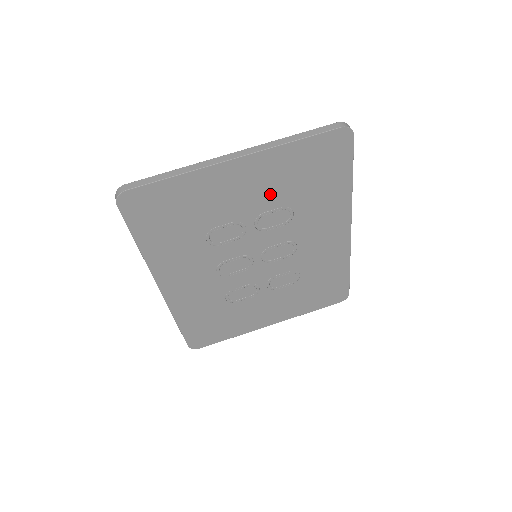
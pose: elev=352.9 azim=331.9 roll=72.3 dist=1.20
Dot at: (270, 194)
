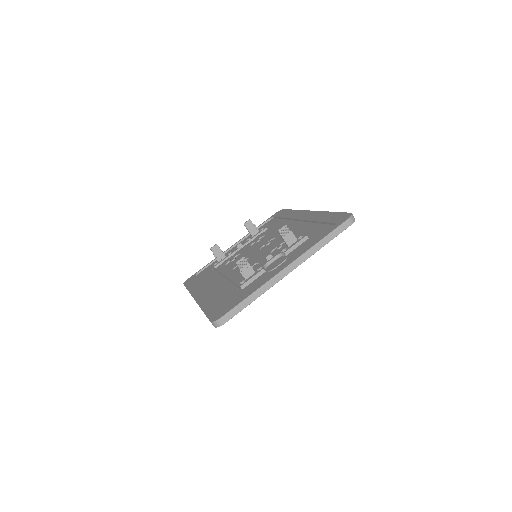
Dot at: occluded
